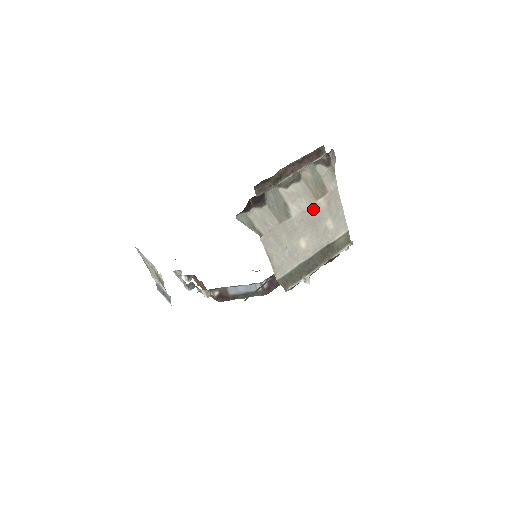
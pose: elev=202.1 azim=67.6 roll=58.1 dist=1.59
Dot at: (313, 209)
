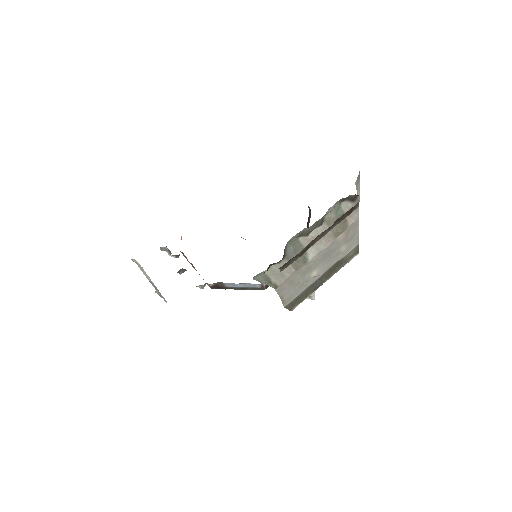
Dot at: (331, 245)
